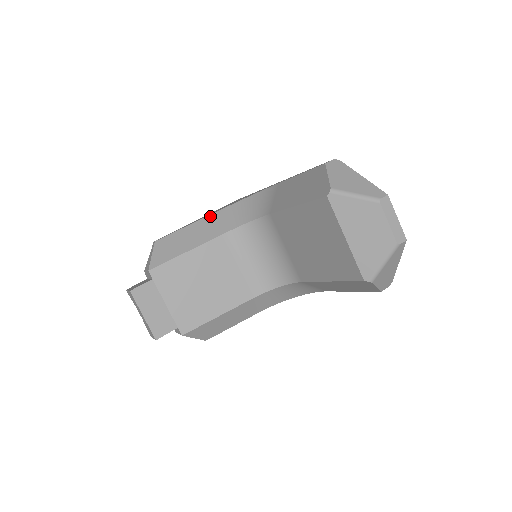
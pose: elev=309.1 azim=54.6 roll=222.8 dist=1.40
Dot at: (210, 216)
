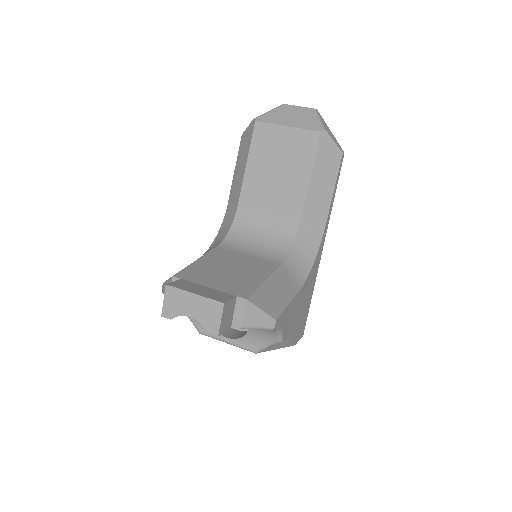
Dot at: occluded
